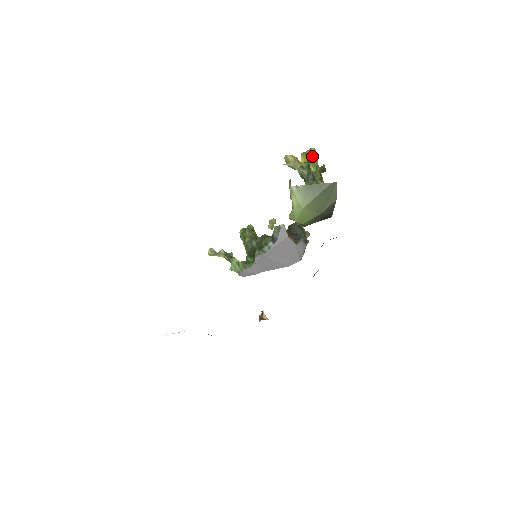
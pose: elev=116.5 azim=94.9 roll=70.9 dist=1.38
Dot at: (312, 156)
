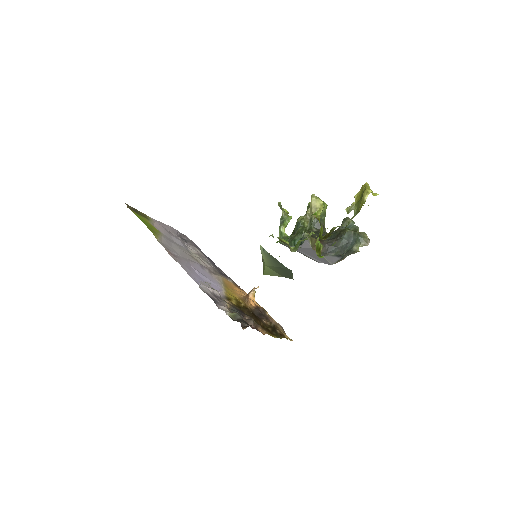
Dot at: (361, 199)
